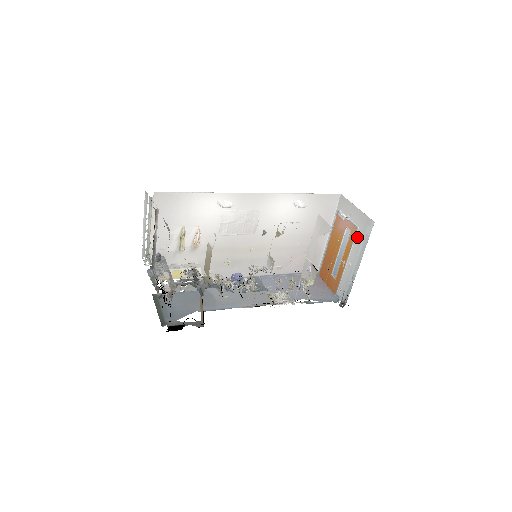
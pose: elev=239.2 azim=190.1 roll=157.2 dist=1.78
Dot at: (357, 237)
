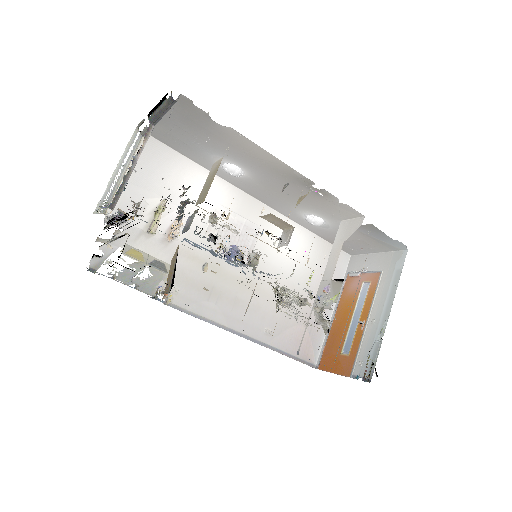
Dot at: (382, 282)
